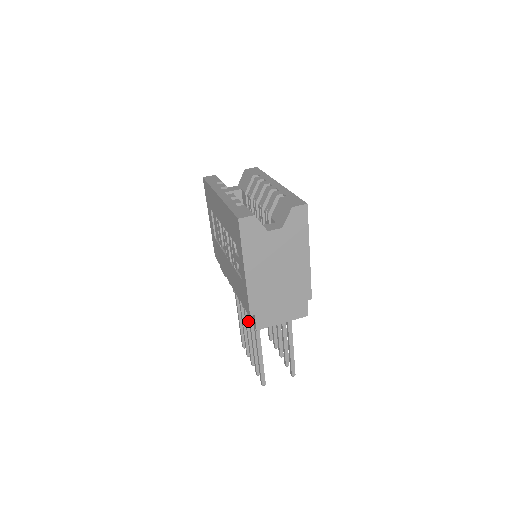
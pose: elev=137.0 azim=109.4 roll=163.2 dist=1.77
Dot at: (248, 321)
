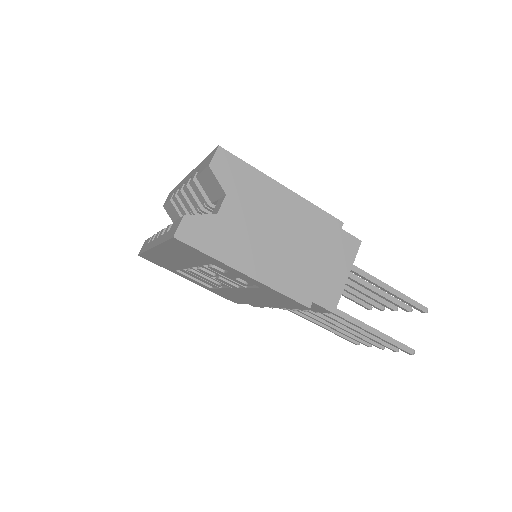
Dot at: (326, 317)
